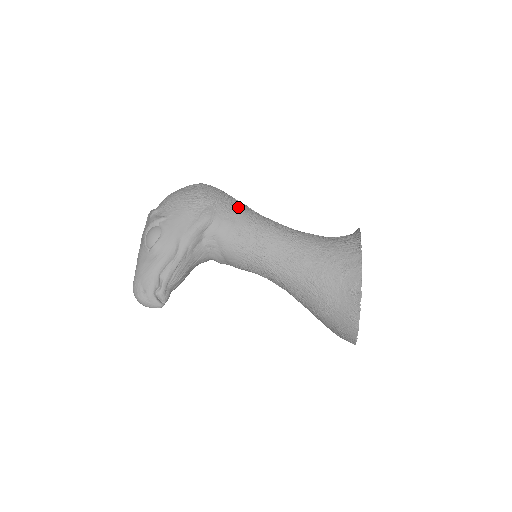
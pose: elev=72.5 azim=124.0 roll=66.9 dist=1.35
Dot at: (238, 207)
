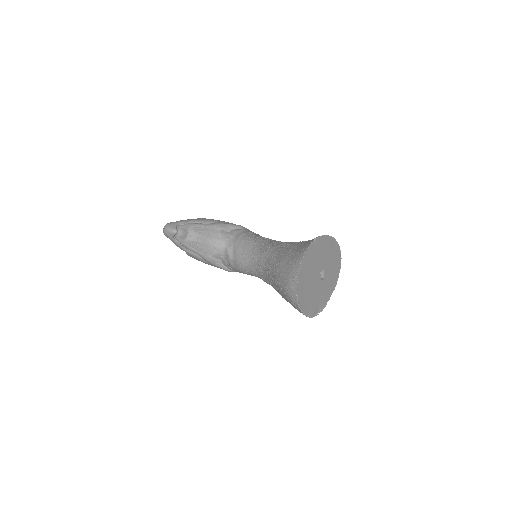
Dot at: occluded
